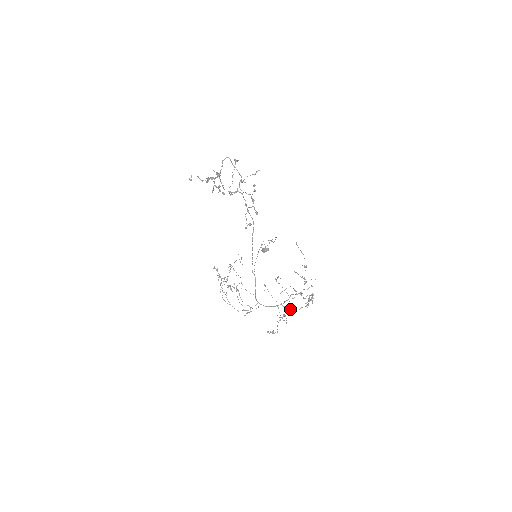
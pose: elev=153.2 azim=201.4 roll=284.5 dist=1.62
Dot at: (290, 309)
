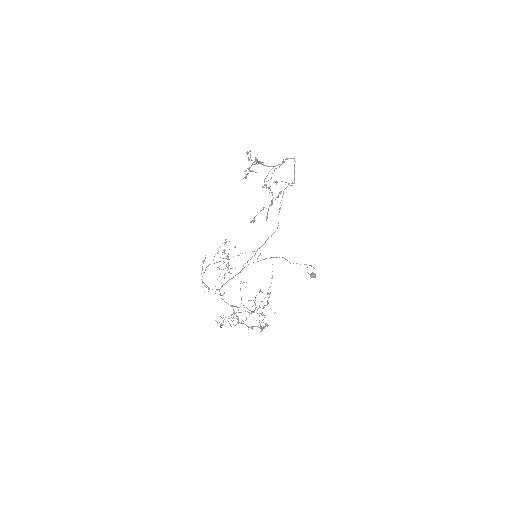
Dot at: occluded
